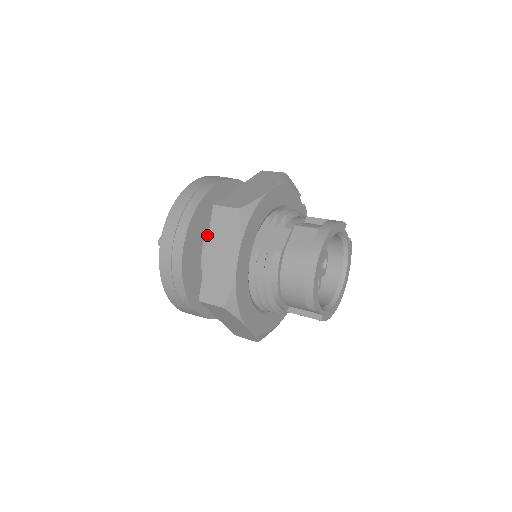
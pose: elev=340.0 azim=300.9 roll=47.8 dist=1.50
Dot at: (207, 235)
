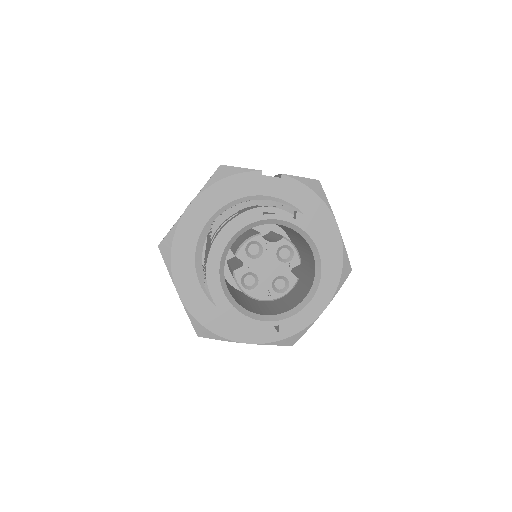
Dot at: (204, 255)
